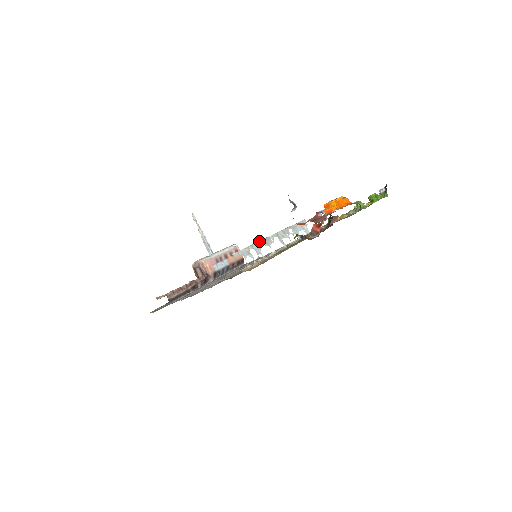
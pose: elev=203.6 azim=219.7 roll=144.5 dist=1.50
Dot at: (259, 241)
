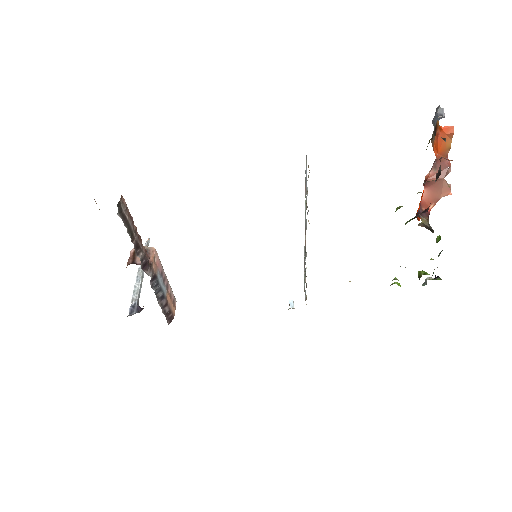
Dot at: occluded
